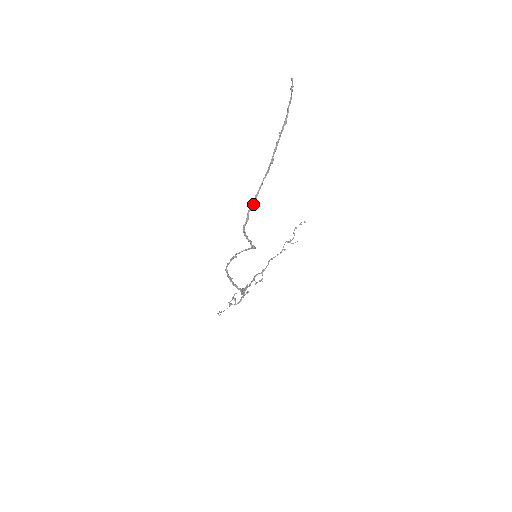
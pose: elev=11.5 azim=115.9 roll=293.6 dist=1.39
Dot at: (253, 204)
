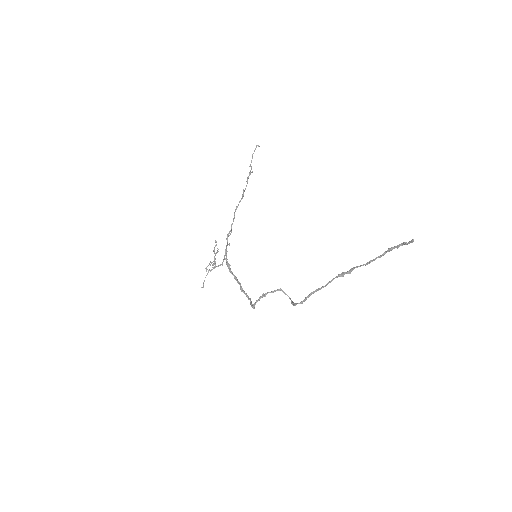
Dot at: occluded
